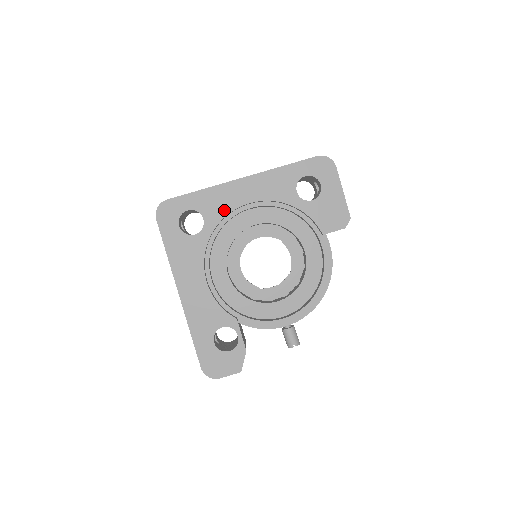
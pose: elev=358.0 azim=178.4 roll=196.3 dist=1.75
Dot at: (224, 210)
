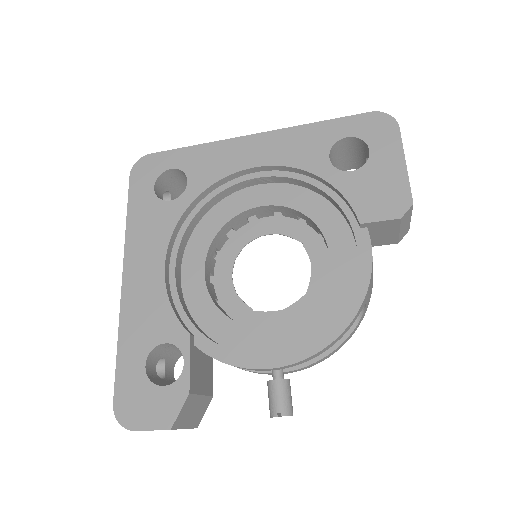
Dot at: (218, 173)
